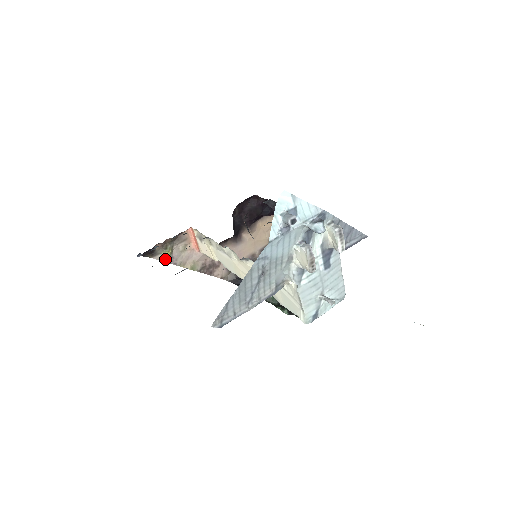
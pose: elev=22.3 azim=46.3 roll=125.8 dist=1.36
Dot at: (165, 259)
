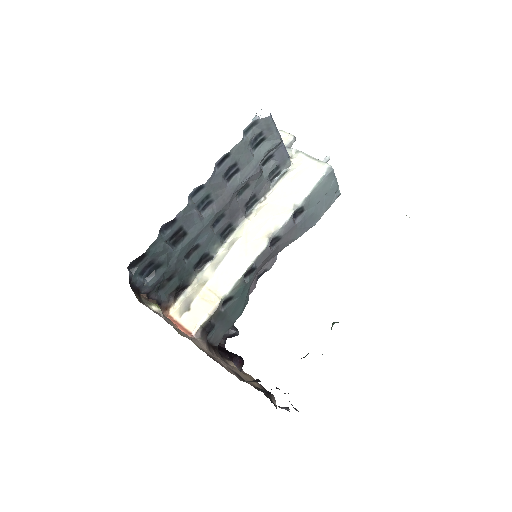
Dot at: (169, 244)
